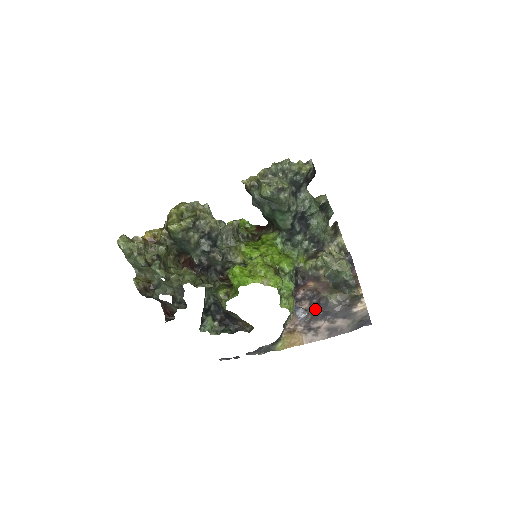
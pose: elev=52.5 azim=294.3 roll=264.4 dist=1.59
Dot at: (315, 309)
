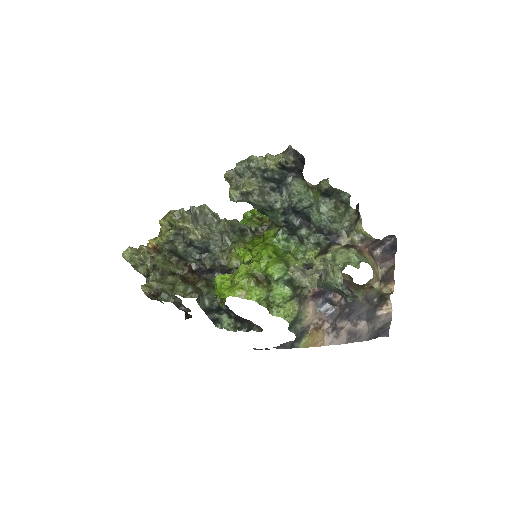
Dot at: (344, 304)
